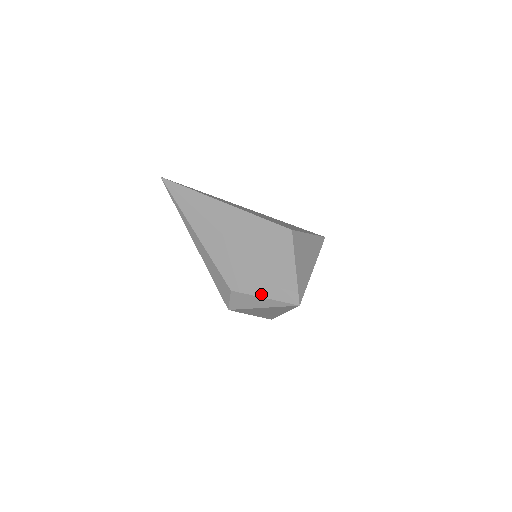
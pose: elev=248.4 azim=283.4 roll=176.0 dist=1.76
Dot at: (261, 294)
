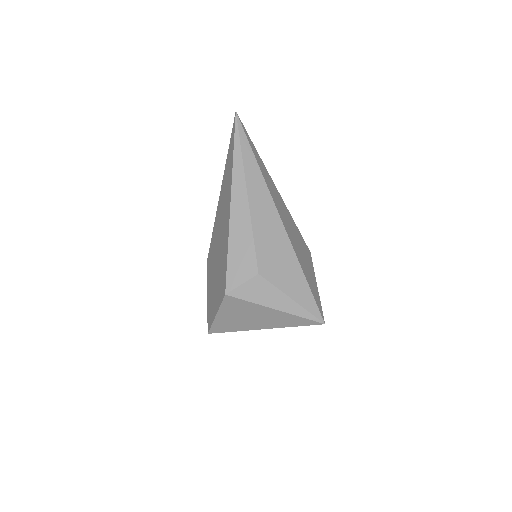
Dot at: (291, 294)
